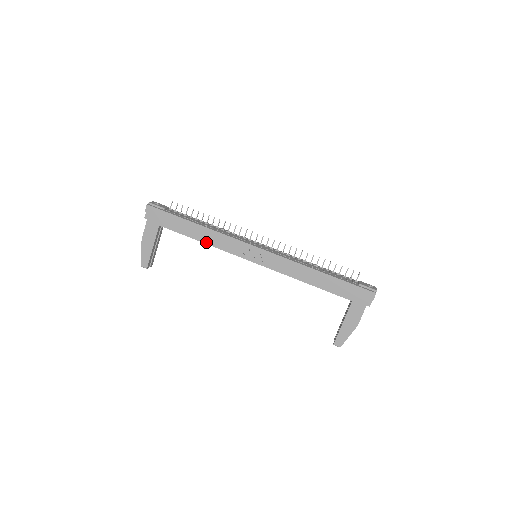
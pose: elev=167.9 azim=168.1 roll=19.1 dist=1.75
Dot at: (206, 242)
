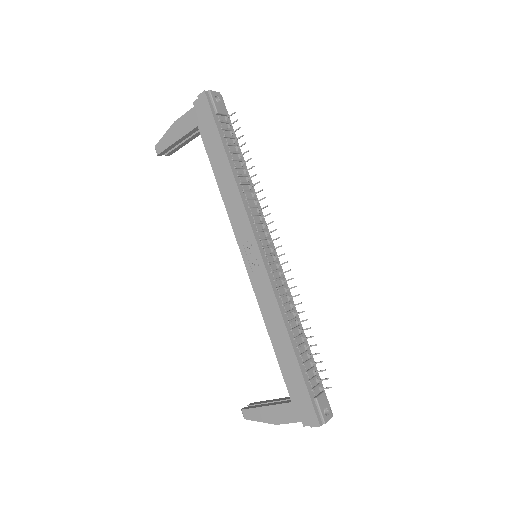
Dot at: (222, 191)
